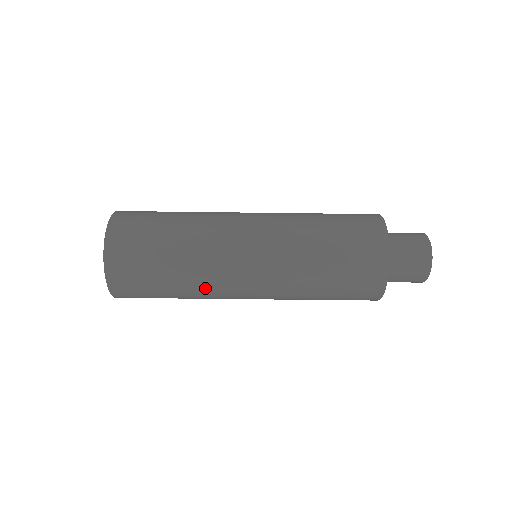
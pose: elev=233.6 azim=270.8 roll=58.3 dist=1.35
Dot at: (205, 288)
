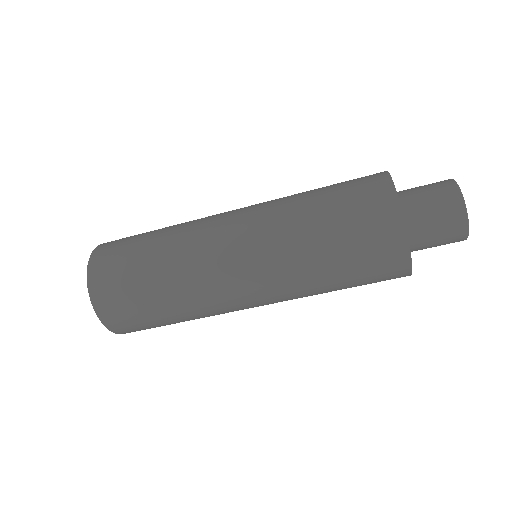
Dot at: (206, 311)
